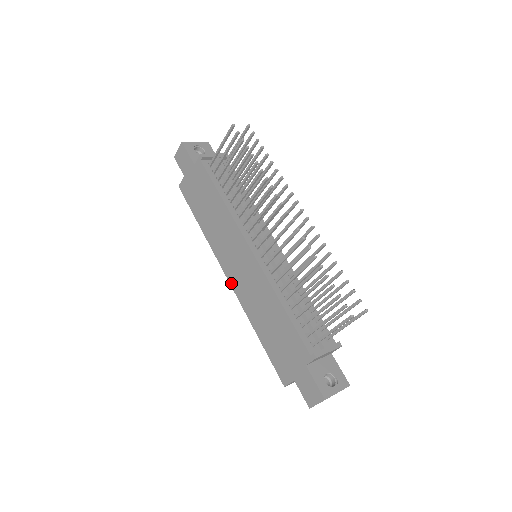
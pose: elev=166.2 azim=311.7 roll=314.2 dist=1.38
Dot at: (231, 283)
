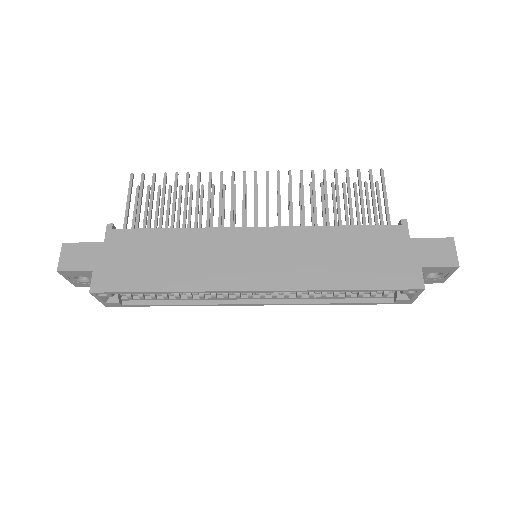
Dot at: (266, 287)
